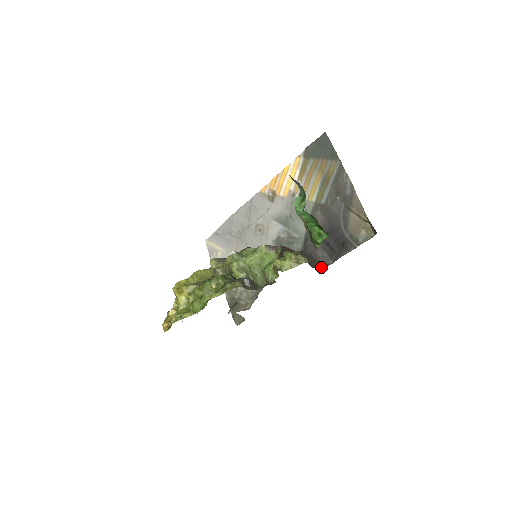
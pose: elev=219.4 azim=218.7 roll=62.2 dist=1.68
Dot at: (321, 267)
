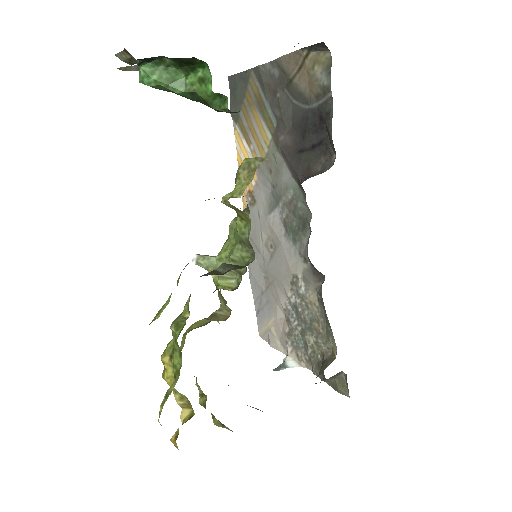
Dot at: occluded
